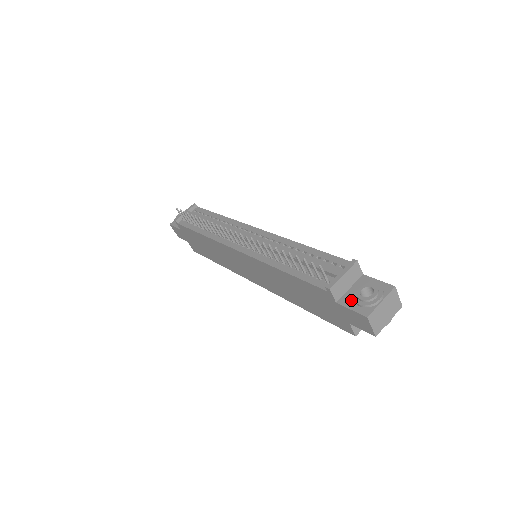
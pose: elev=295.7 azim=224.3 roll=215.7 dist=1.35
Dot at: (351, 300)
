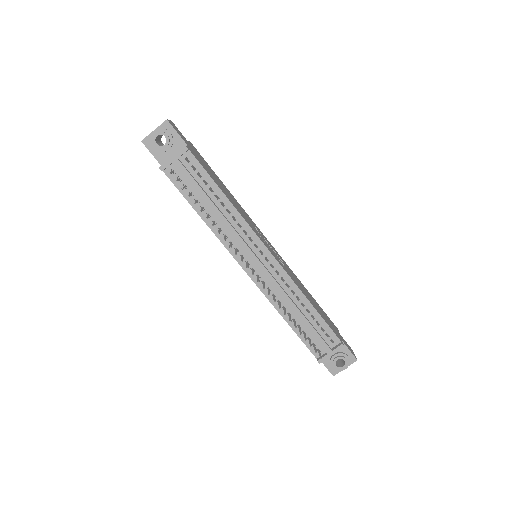
Dot at: (328, 360)
